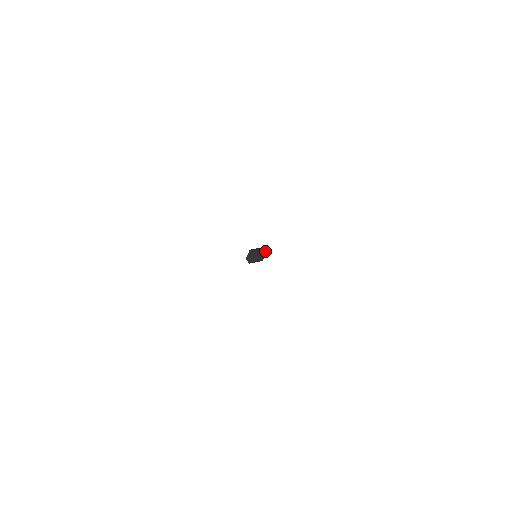
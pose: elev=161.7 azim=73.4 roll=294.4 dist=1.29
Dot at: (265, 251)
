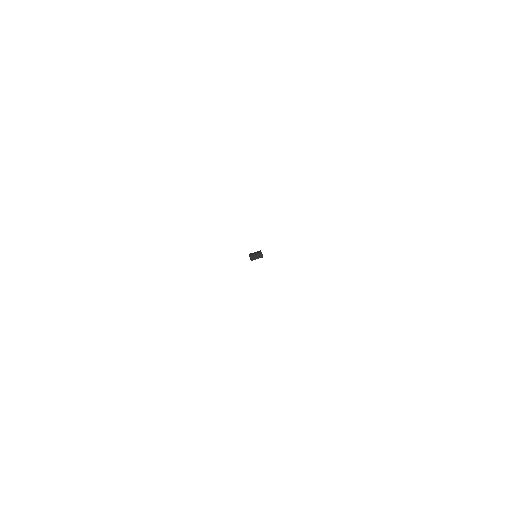
Dot at: occluded
